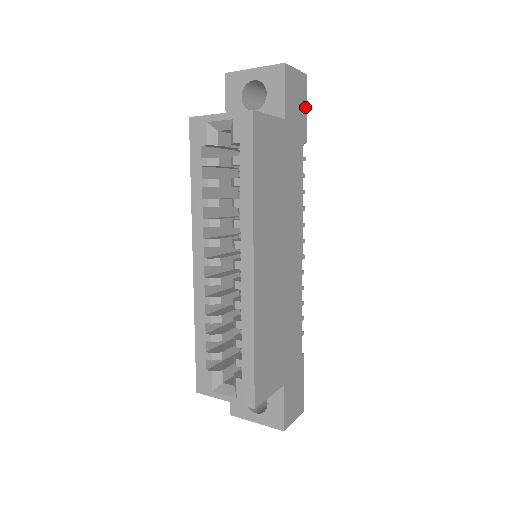
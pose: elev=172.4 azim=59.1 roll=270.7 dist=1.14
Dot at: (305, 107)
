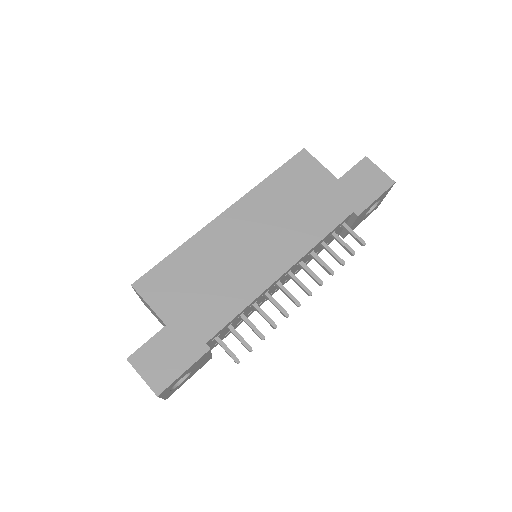
Dot at: (376, 196)
